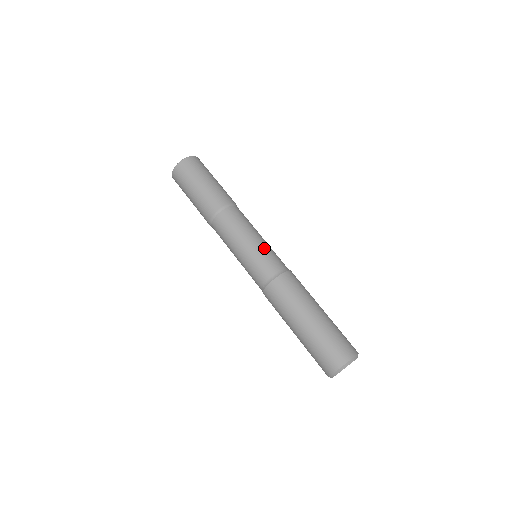
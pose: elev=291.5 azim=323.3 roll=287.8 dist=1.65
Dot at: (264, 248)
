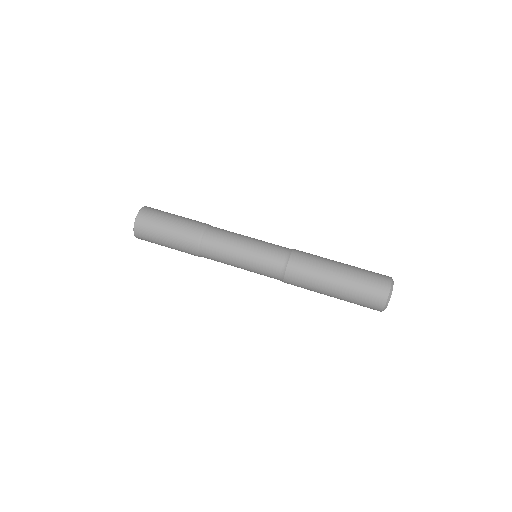
Dot at: (262, 242)
